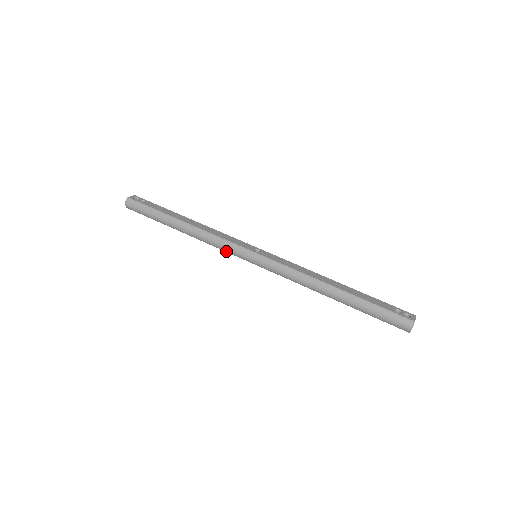
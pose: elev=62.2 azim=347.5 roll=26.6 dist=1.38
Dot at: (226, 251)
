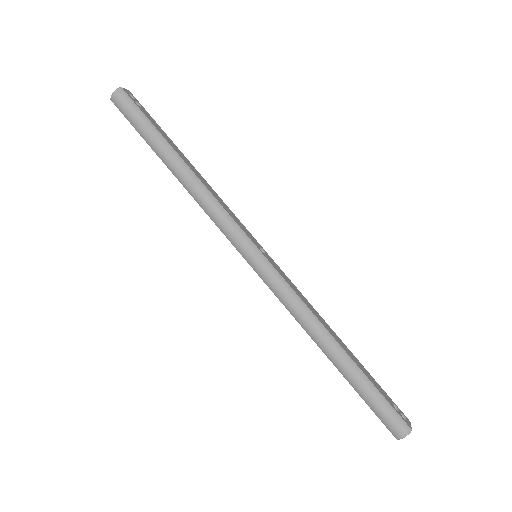
Dot at: (222, 229)
